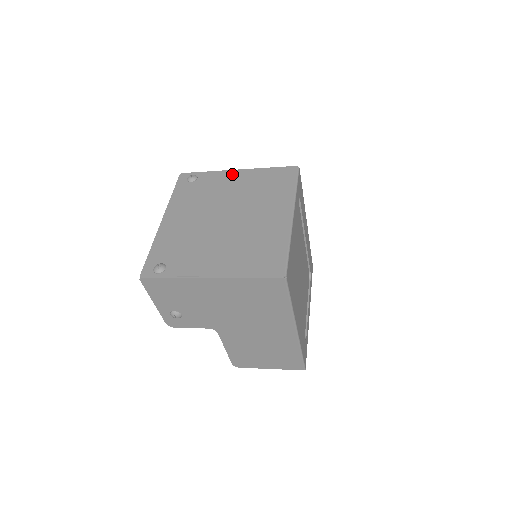
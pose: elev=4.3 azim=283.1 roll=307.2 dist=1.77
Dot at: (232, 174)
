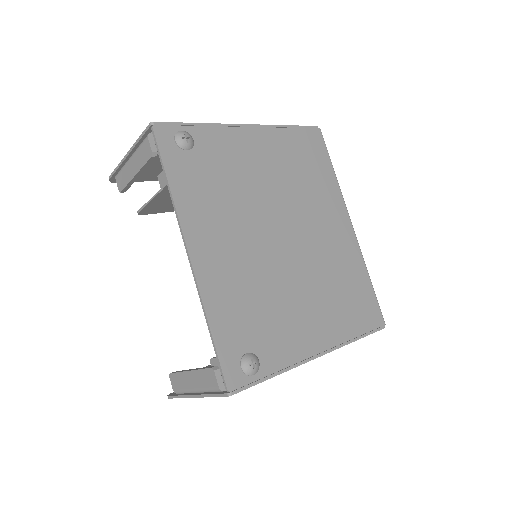
Dot at: (245, 135)
